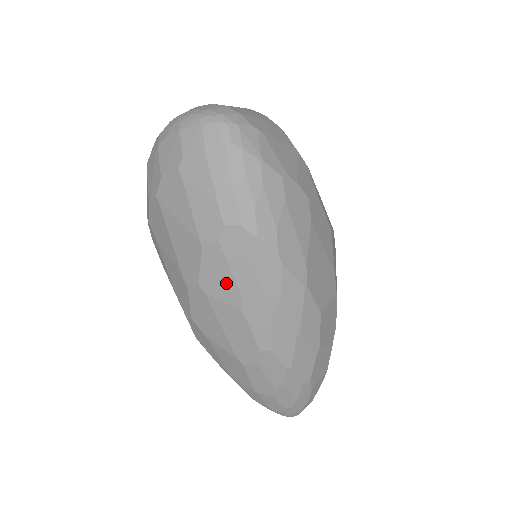
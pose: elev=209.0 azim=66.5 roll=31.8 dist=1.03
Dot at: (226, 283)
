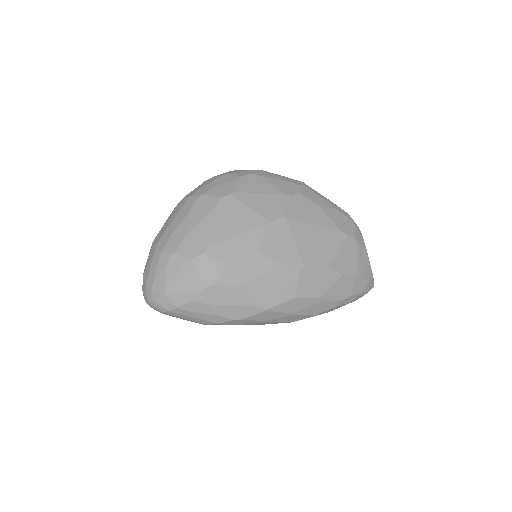
Dot at: occluded
